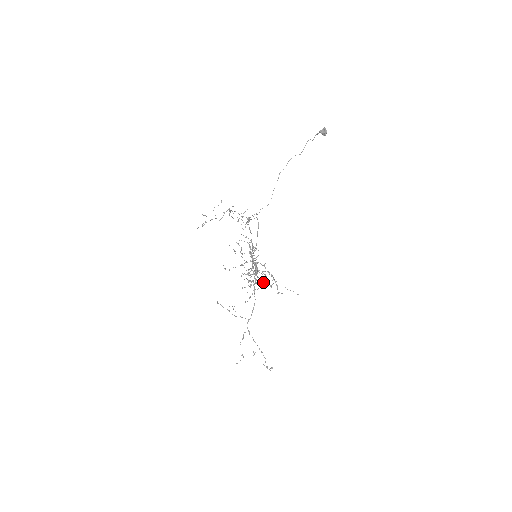
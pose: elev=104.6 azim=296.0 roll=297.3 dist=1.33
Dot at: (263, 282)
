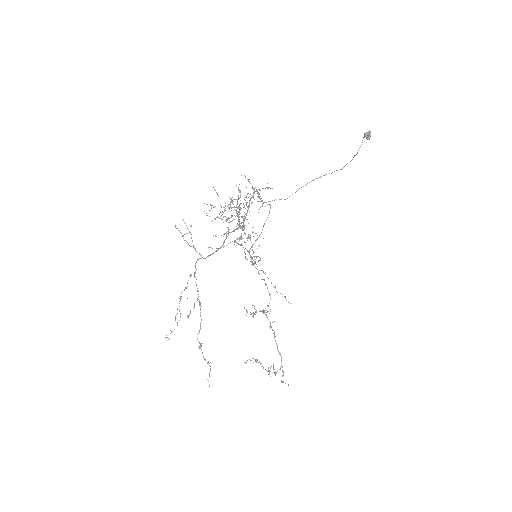
Dot at: occluded
